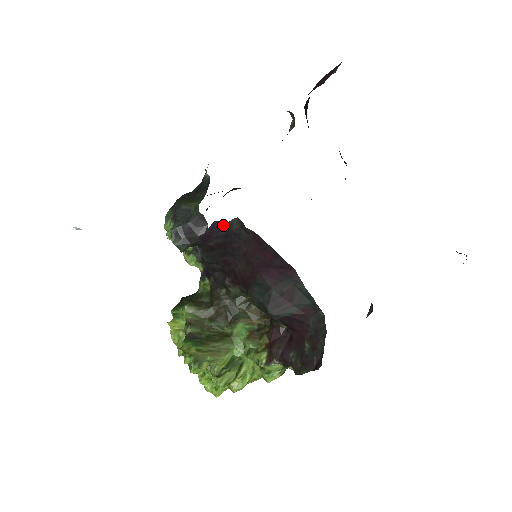
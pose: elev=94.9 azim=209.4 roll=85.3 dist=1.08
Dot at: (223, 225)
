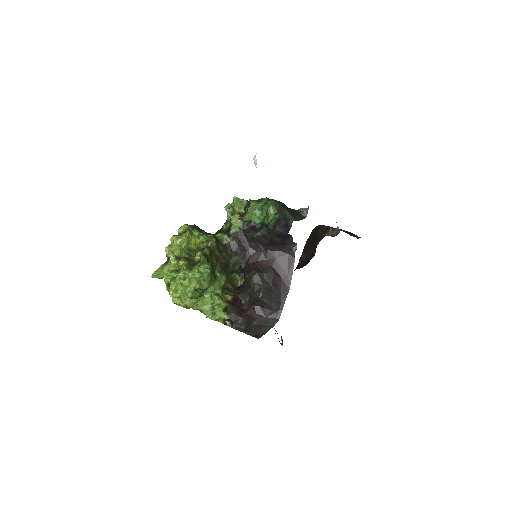
Dot at: (290, 240)
